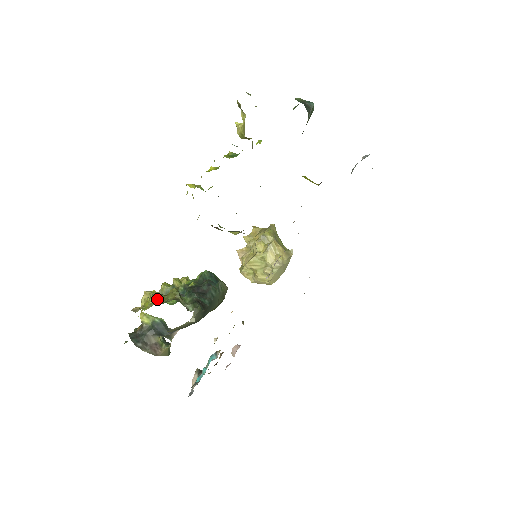
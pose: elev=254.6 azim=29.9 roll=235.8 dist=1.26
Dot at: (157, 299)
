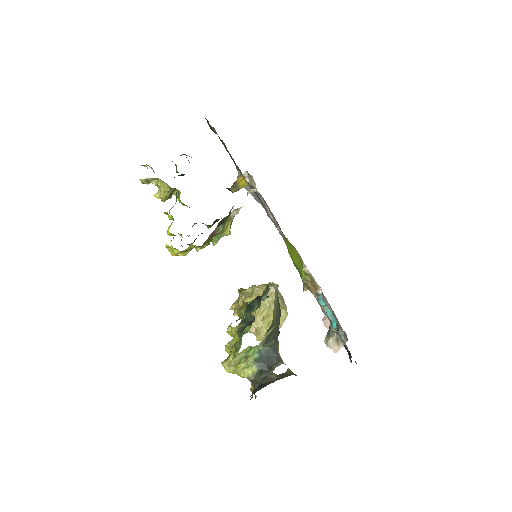
Dot at: occluded
